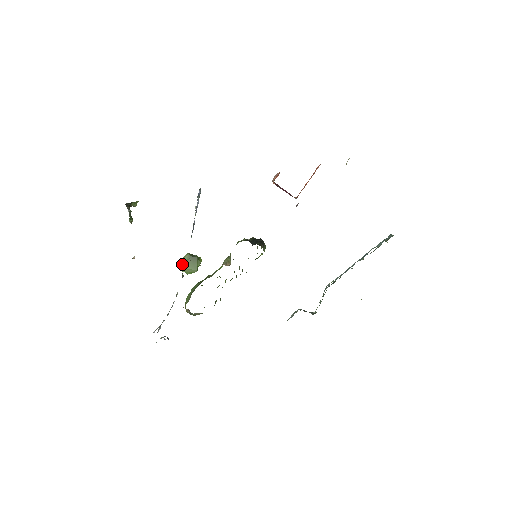
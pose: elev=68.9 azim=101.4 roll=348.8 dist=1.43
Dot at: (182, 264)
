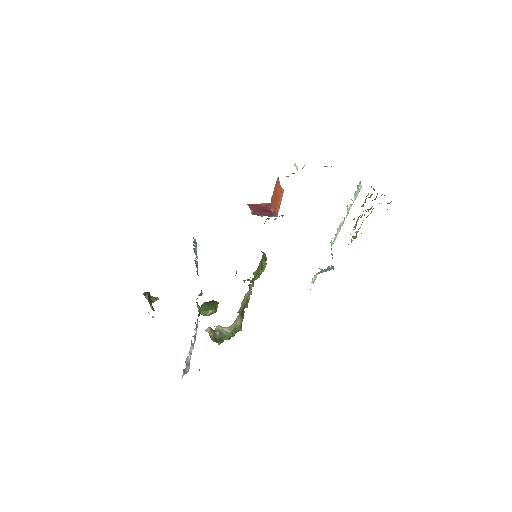
Dot at: (200, 309)
